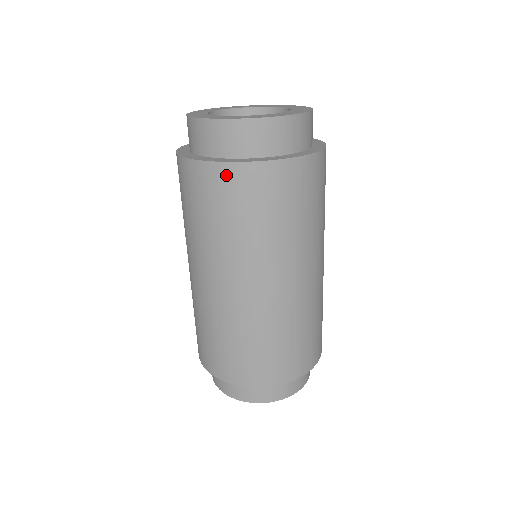
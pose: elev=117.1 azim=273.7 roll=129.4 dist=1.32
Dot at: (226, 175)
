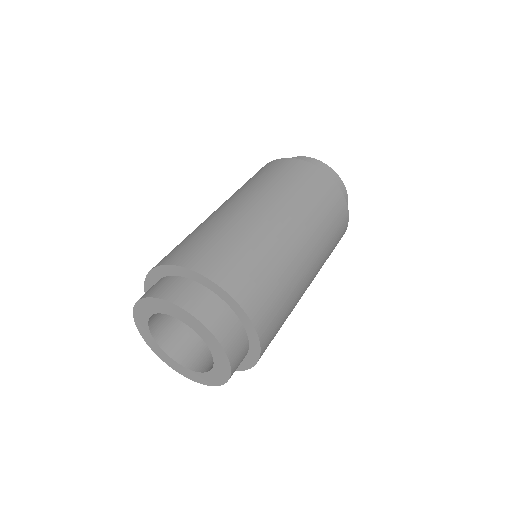
Dot at: (278, 162)
